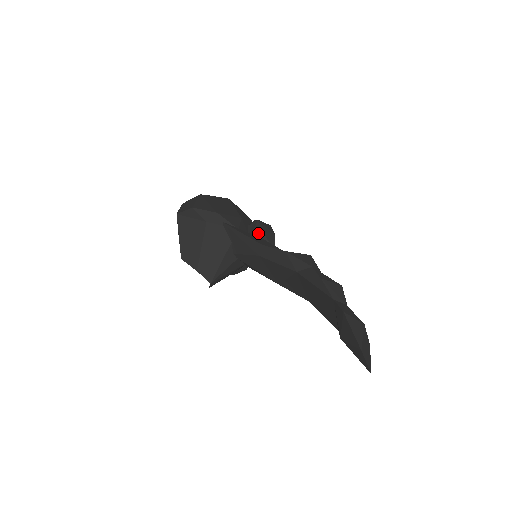
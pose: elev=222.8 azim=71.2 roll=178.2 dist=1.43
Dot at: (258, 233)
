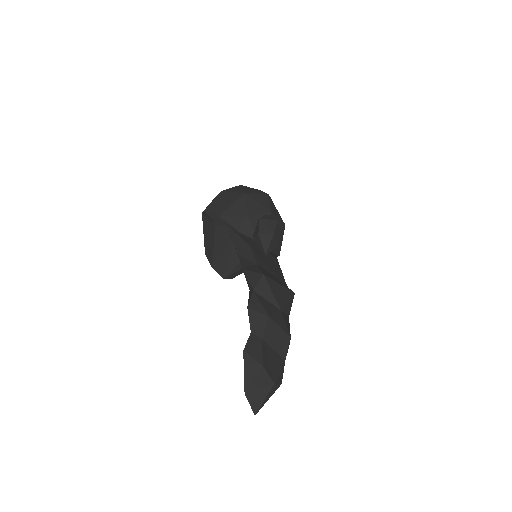
Dot at: (256, 234)
